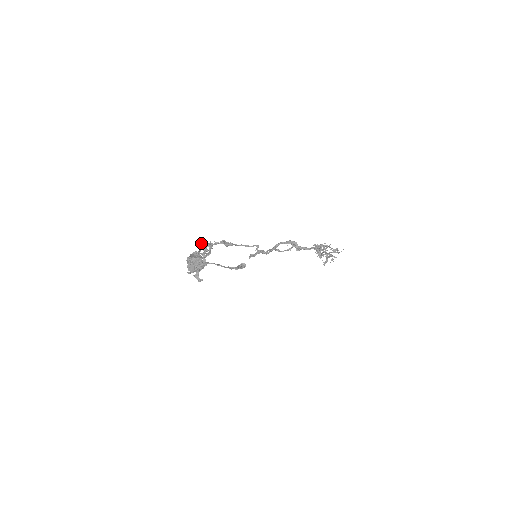
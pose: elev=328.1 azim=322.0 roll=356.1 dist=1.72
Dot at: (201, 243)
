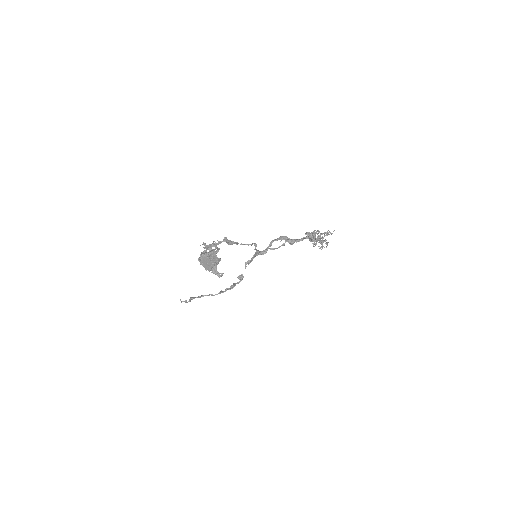
Dot at: (205, 244)
